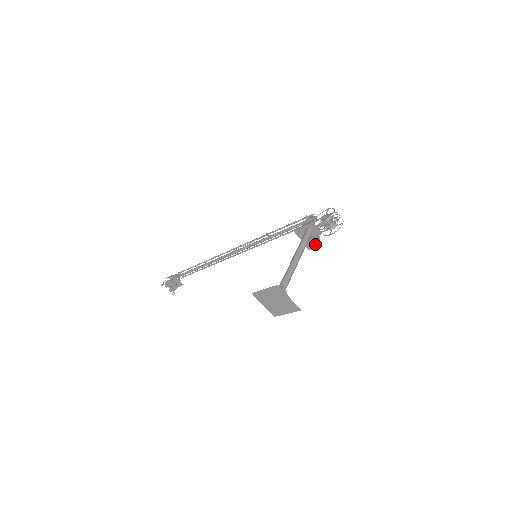
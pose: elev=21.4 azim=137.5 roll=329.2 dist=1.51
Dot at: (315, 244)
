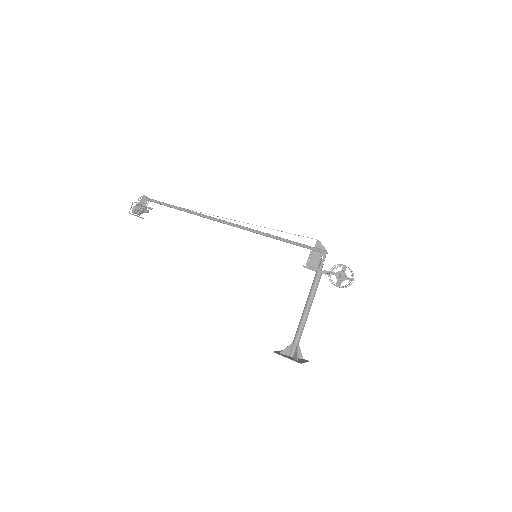
Dot at: occluded
